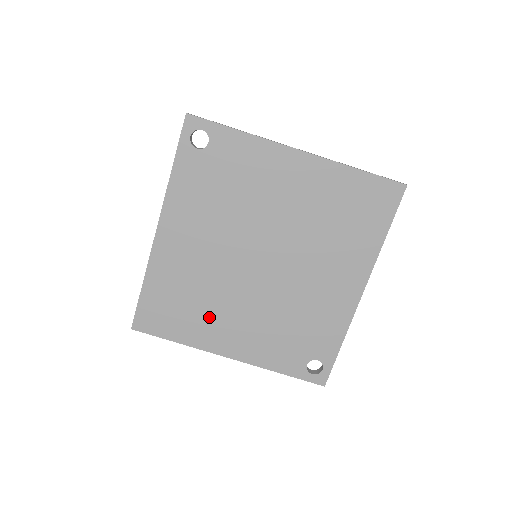
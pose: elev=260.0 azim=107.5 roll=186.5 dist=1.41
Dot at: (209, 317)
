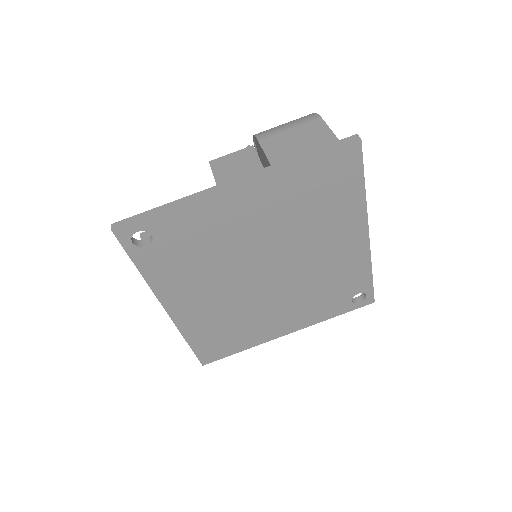
Dot at: (254, 326)
